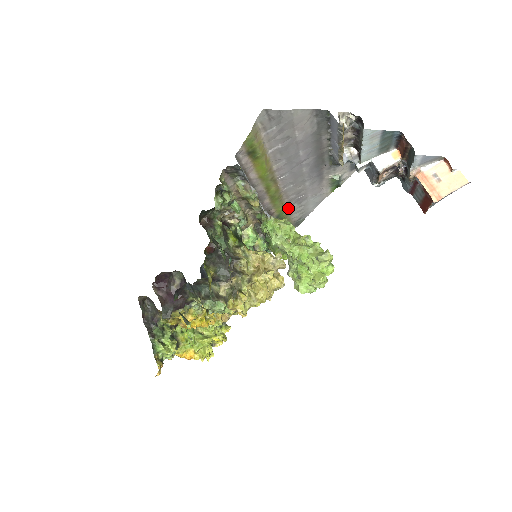
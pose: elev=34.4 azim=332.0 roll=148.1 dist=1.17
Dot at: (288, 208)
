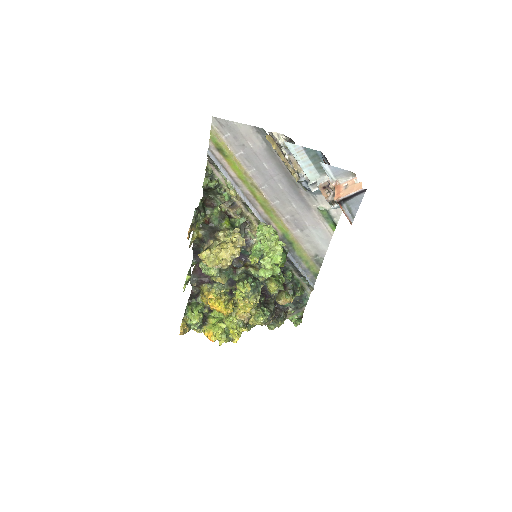
Dot at: (293, 232)
